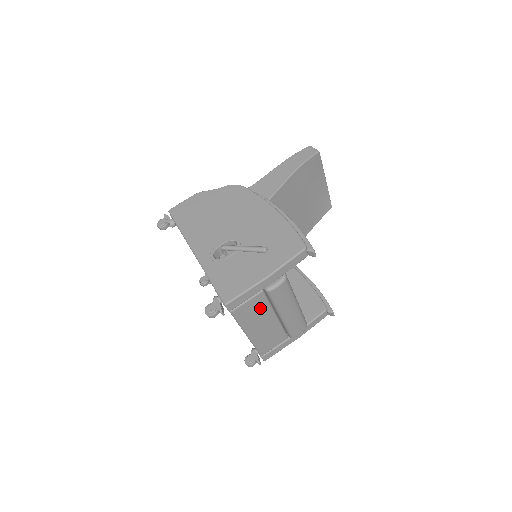
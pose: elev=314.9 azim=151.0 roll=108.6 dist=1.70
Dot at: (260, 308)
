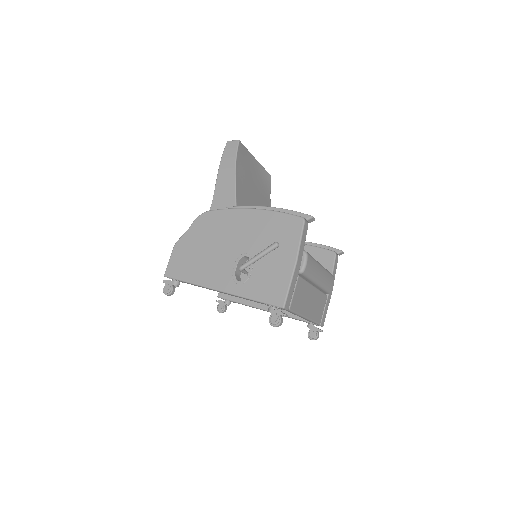
Dot at: (303, 290)
